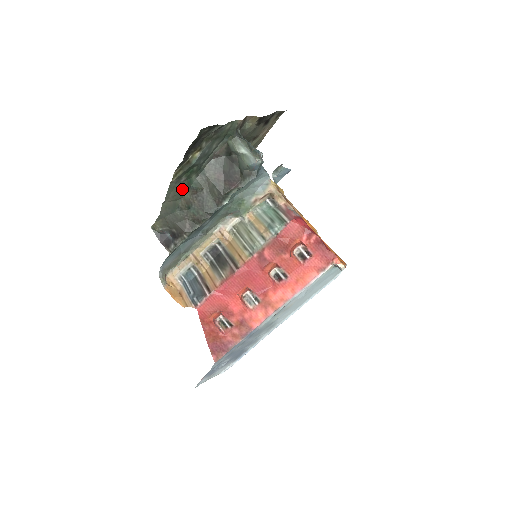
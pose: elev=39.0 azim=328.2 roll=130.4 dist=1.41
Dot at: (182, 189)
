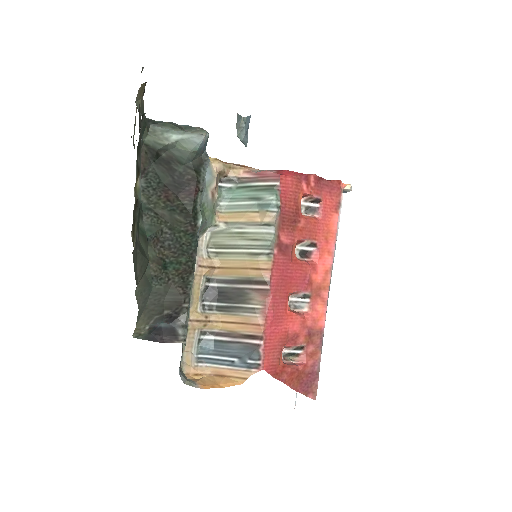
Dot at: (142, 250)
